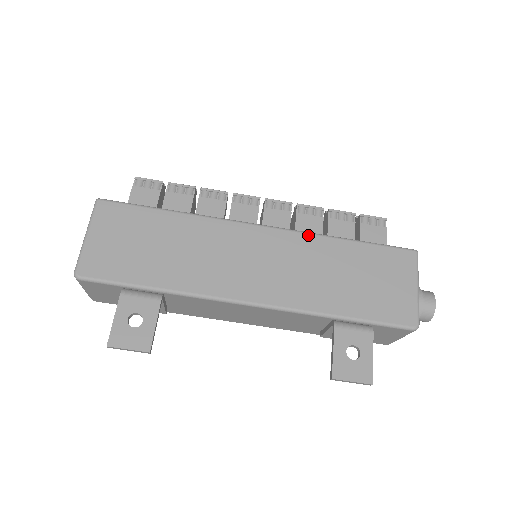
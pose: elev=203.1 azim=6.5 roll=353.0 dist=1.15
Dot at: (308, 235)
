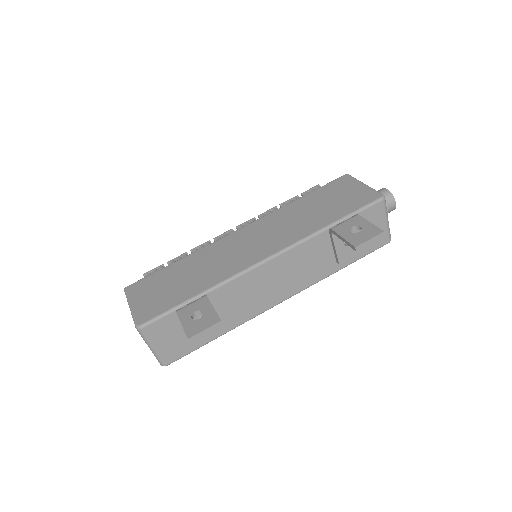
Dot at: (274, 212)
